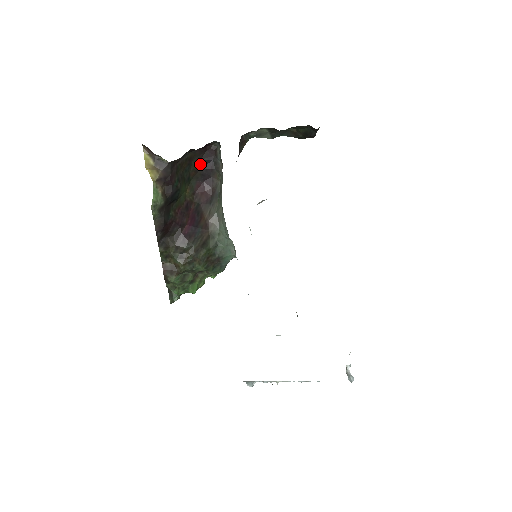
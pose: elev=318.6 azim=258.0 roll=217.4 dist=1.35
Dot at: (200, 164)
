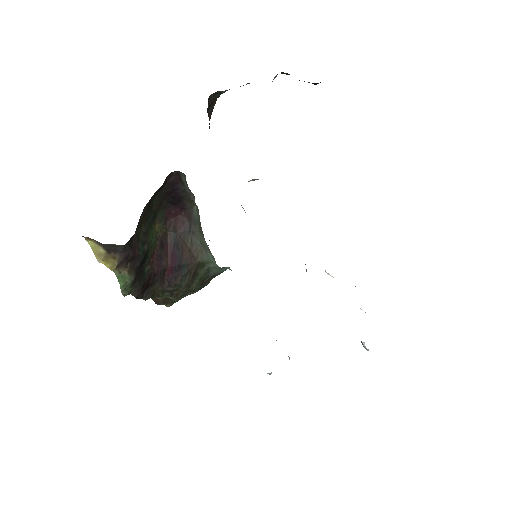
Dot at: (163, 196)
